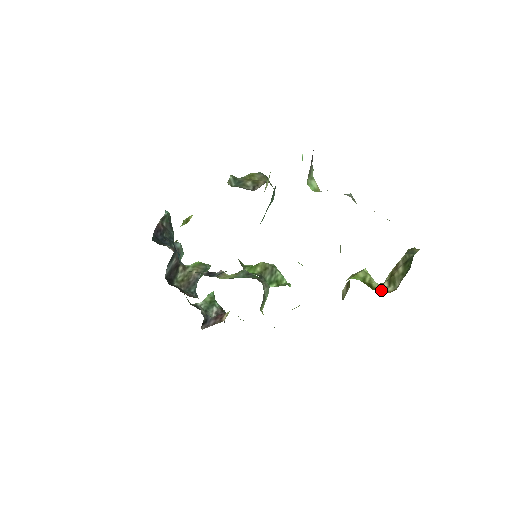
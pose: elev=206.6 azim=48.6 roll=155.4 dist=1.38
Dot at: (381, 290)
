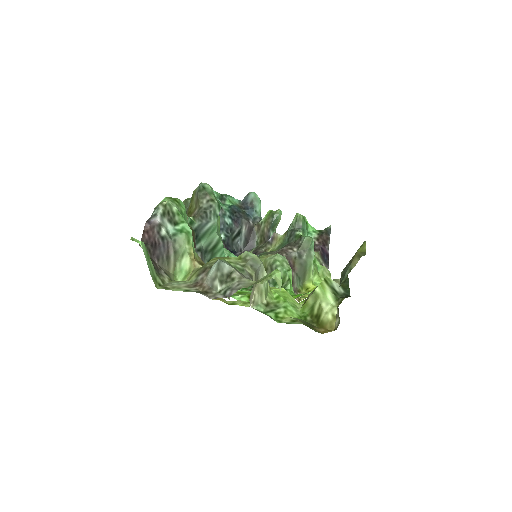
Dot at: (326, 327)
